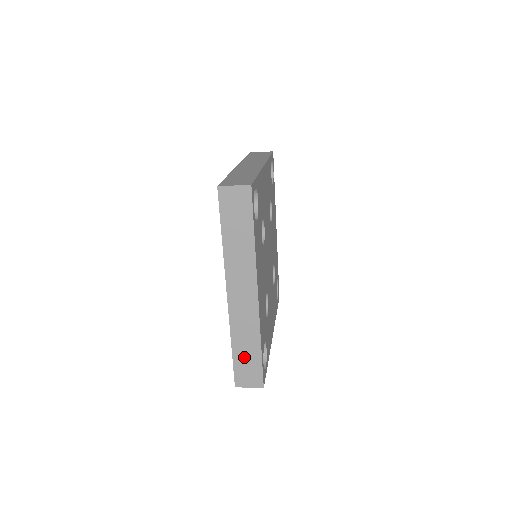
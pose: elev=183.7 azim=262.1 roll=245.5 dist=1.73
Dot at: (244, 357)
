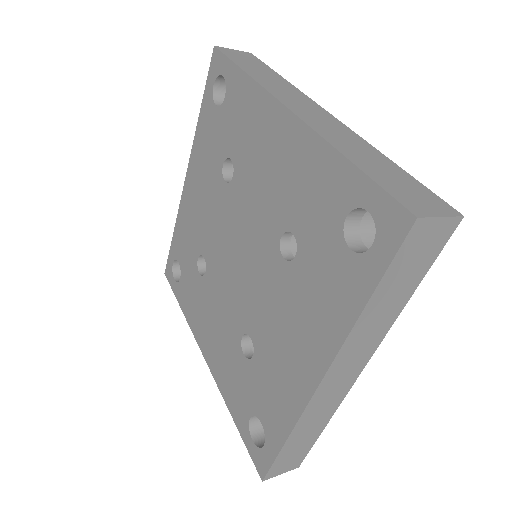
Dot at: (295, 446)
